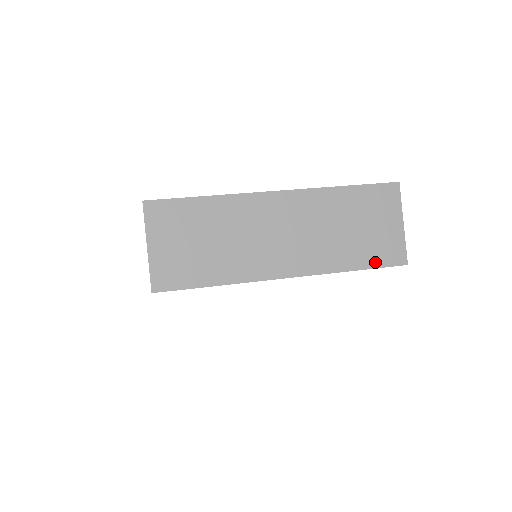
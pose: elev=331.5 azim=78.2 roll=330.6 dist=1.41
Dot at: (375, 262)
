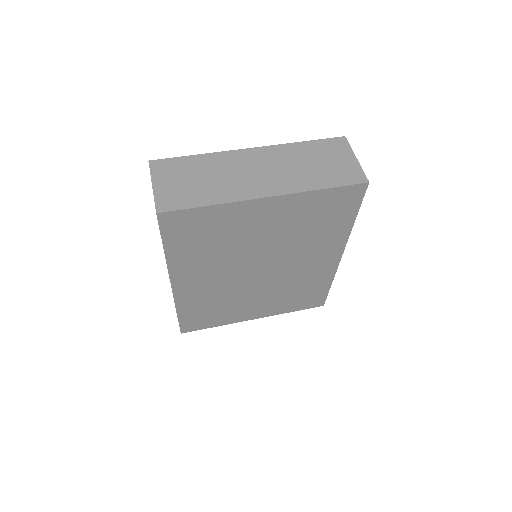
Dot at: (340, 182)
